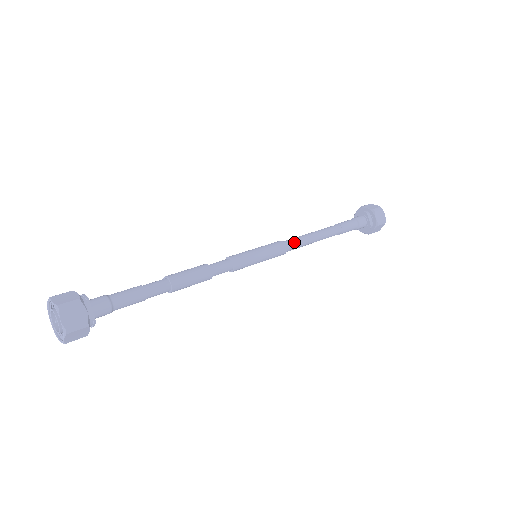
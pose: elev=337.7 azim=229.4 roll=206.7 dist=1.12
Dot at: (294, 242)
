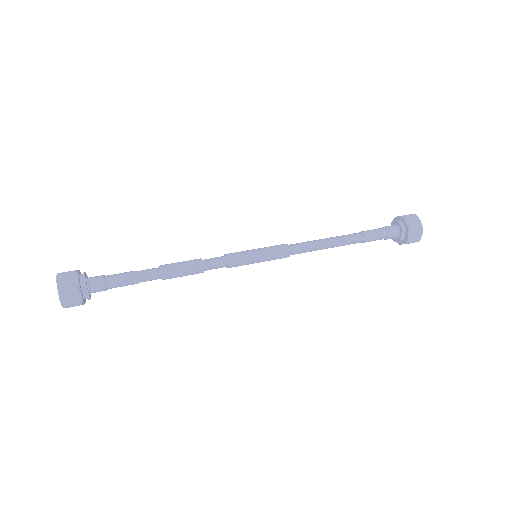
Dot at: (301, 249)
